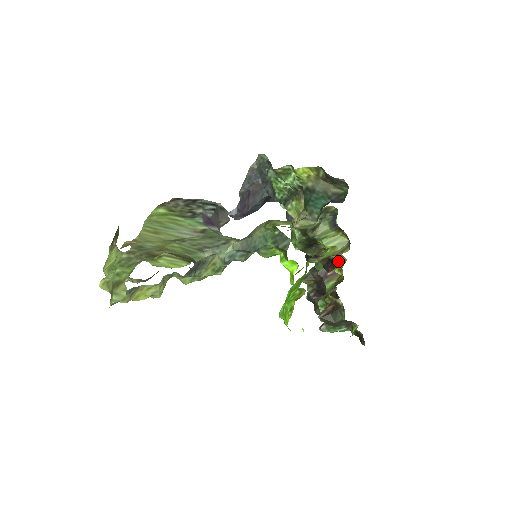
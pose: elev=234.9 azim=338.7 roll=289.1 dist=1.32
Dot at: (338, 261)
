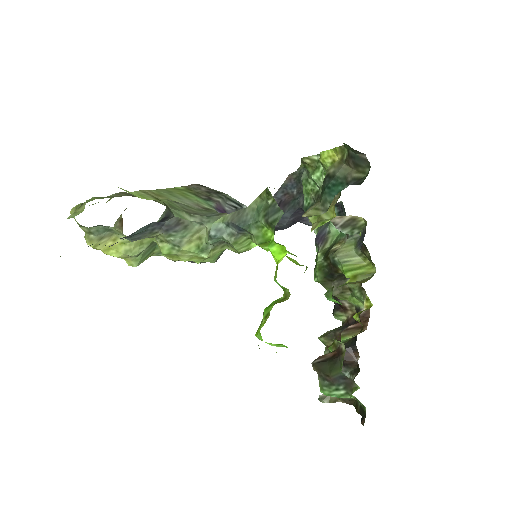
Dot at: (365, 313)
